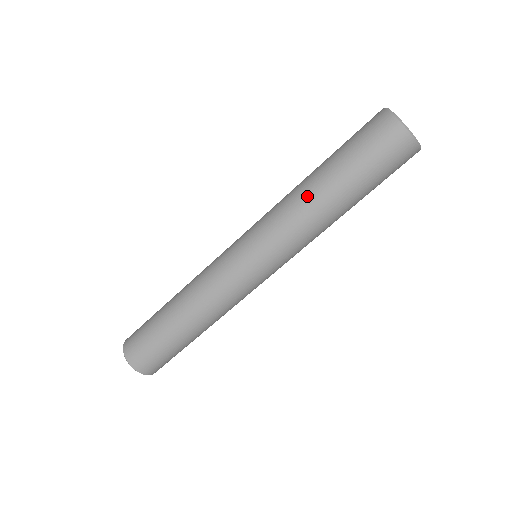
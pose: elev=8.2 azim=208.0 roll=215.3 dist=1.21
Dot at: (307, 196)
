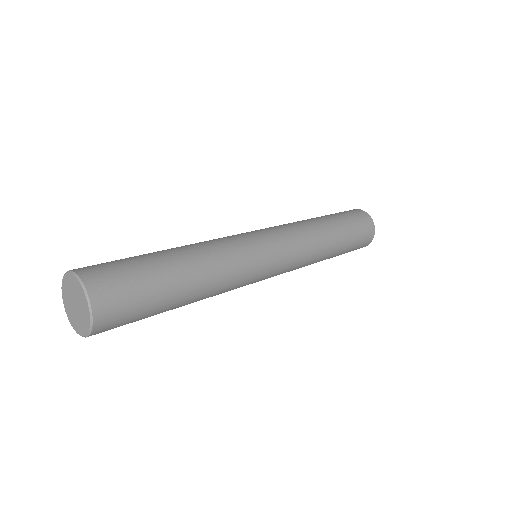
Dot at: (314, 222)
